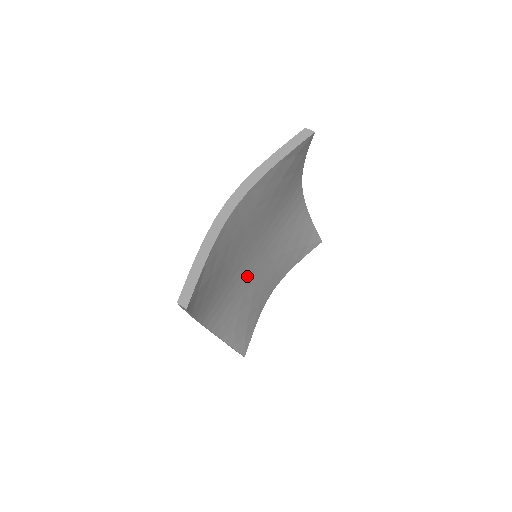
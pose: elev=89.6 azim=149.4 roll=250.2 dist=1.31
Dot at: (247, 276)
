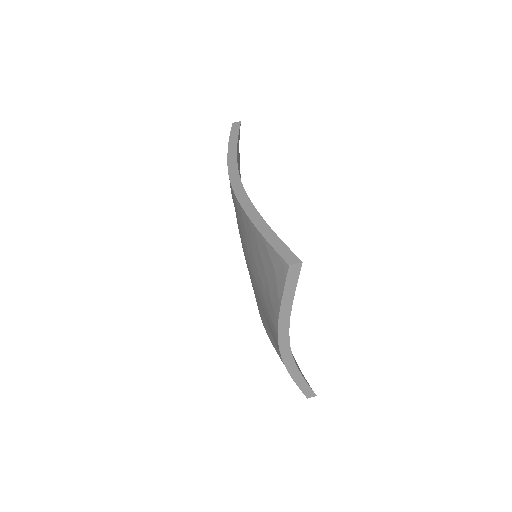
Dot at: occluded
